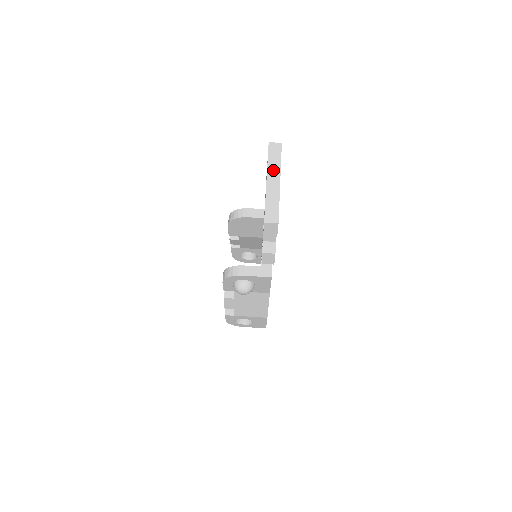
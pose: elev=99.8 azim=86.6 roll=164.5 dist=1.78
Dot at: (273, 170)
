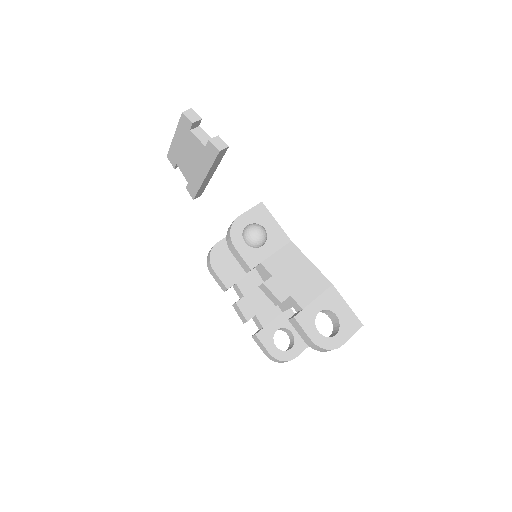
Dot at: occluded
